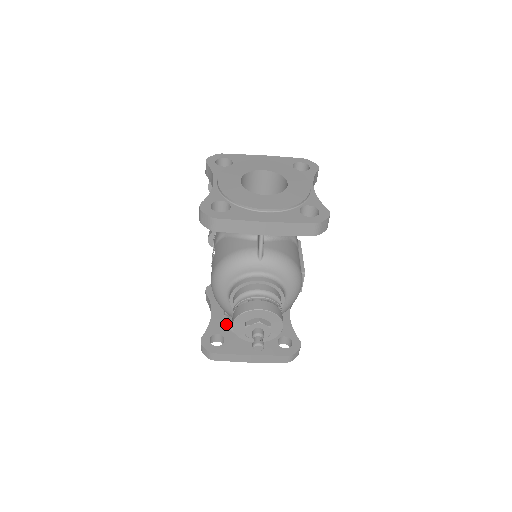
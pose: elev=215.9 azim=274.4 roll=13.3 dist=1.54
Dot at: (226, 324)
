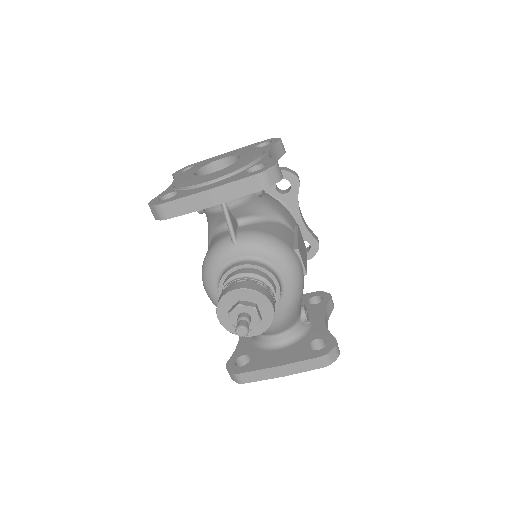
Dot at: (253, 343)
